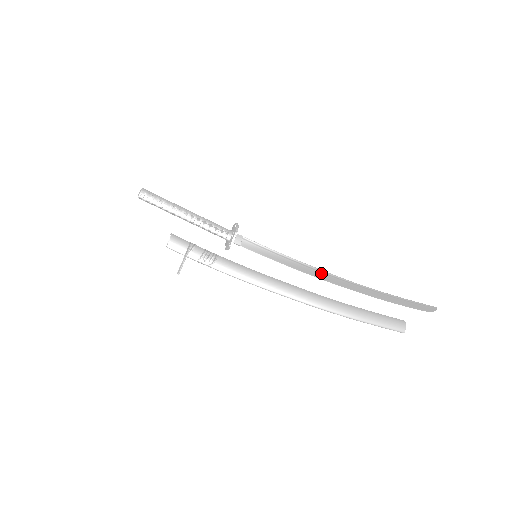
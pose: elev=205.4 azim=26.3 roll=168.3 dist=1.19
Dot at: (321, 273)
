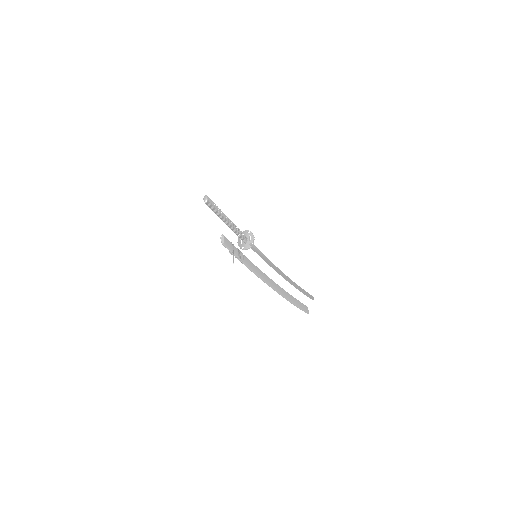
Dot at: (279, 271)
